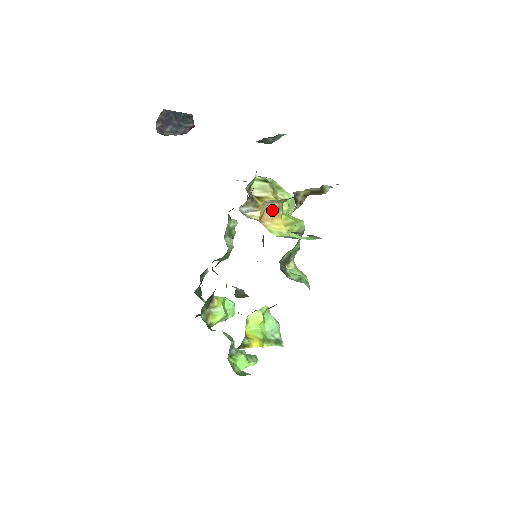
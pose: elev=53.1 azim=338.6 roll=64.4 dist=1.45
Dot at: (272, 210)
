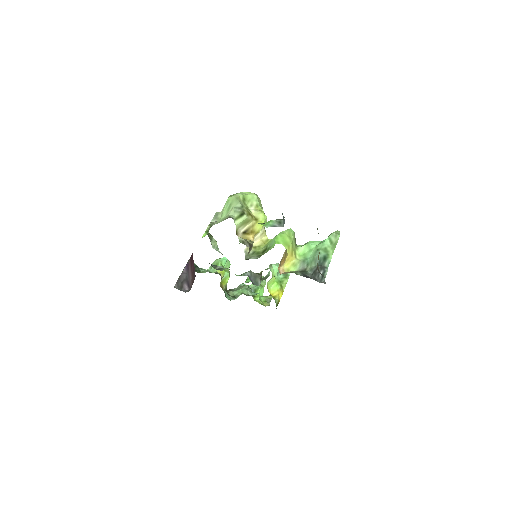
Dot at: (283, 259)
